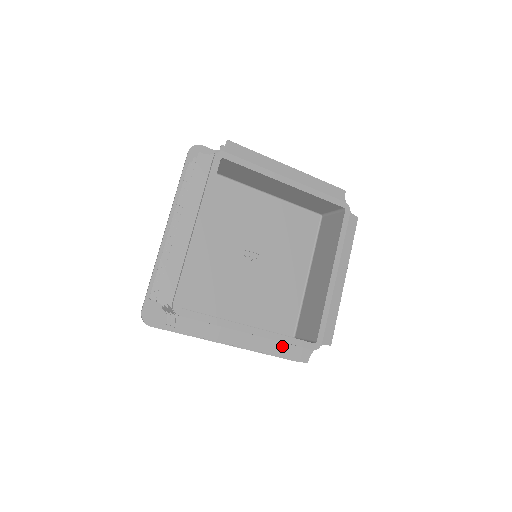
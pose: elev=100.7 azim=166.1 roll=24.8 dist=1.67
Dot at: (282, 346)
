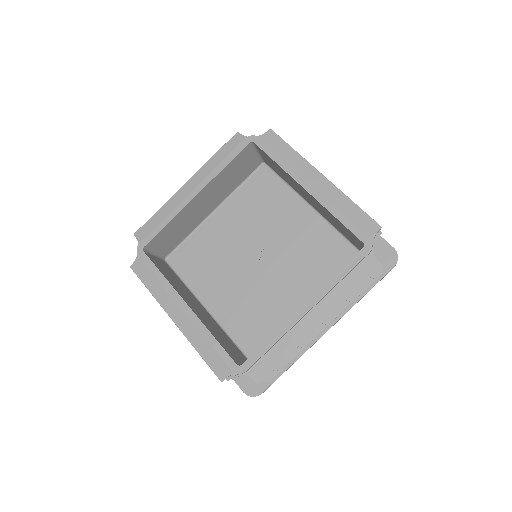
Dot at: (344, 285)
